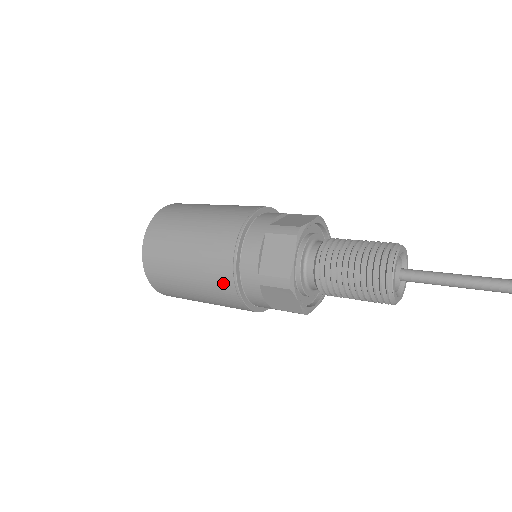
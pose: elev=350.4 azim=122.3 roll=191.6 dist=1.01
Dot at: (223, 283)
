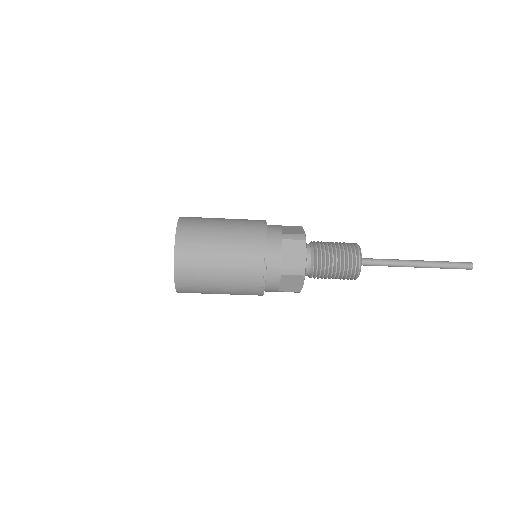
Dot at: (255, 235)
